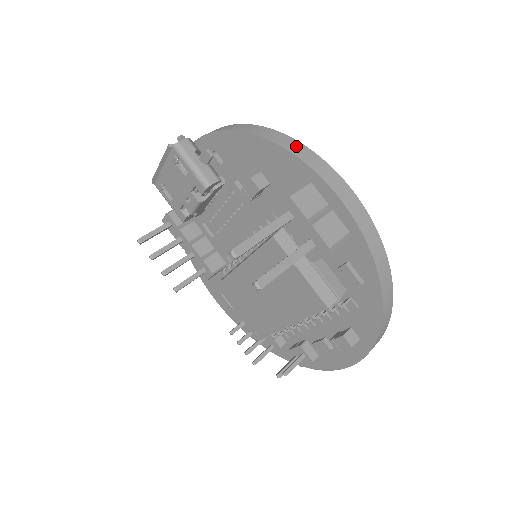
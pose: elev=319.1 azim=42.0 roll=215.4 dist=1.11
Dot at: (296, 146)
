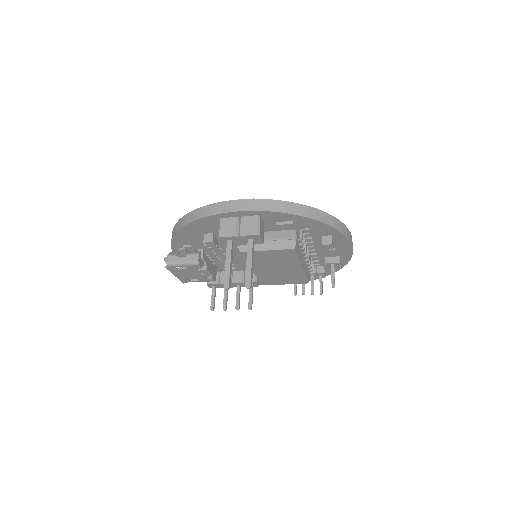
Dot at: (198, 213)
